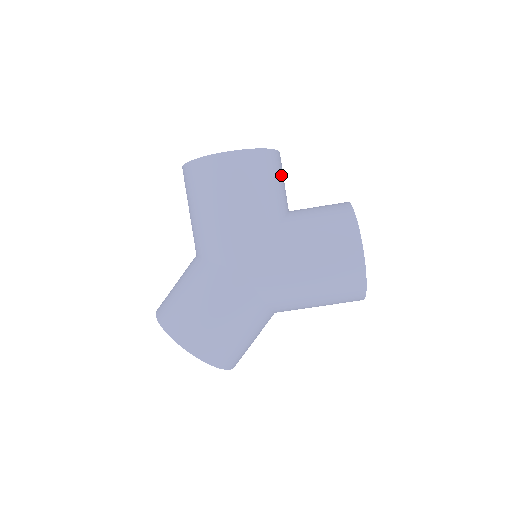
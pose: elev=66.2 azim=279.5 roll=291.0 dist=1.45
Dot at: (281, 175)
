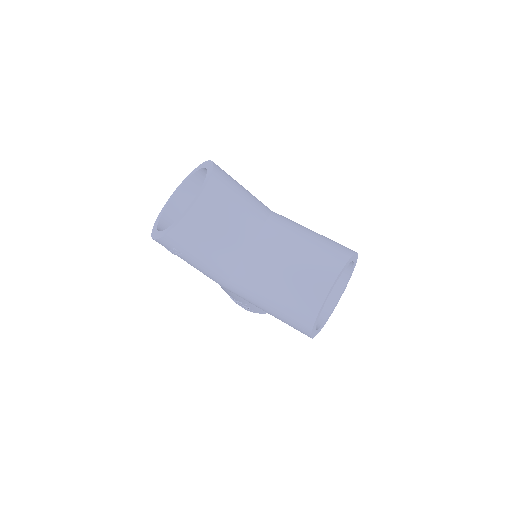
Dot at: occluded
